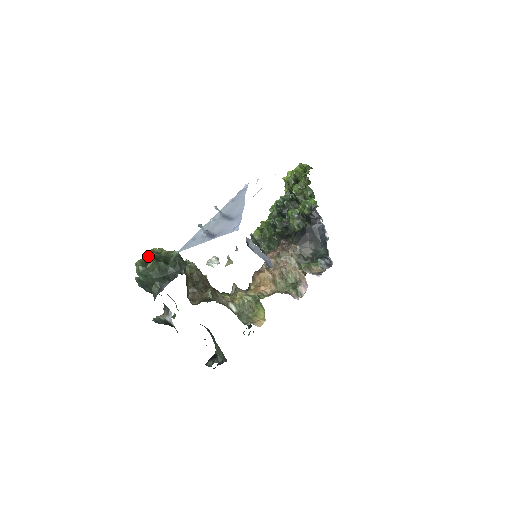
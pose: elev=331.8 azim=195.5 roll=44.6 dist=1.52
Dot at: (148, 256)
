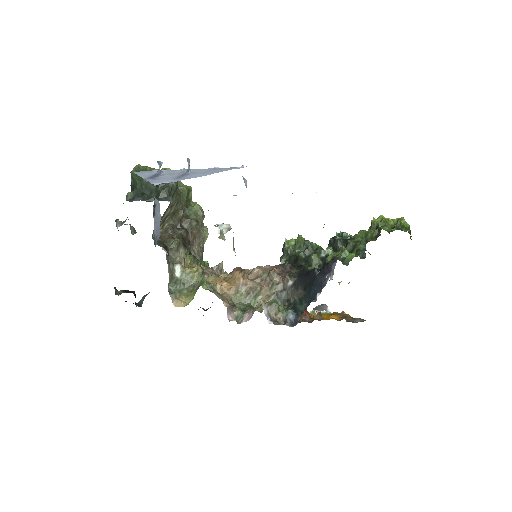
Dot at: (153, 168)
